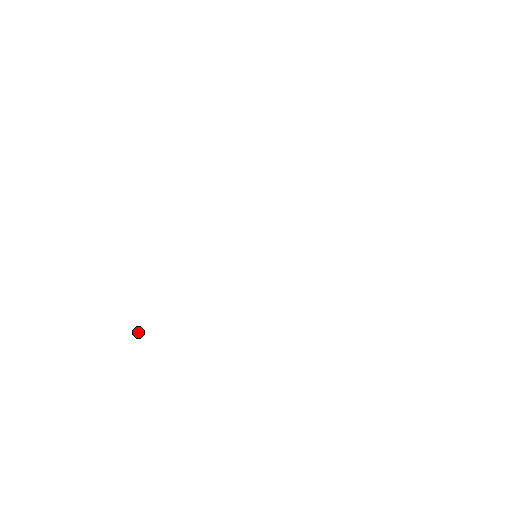
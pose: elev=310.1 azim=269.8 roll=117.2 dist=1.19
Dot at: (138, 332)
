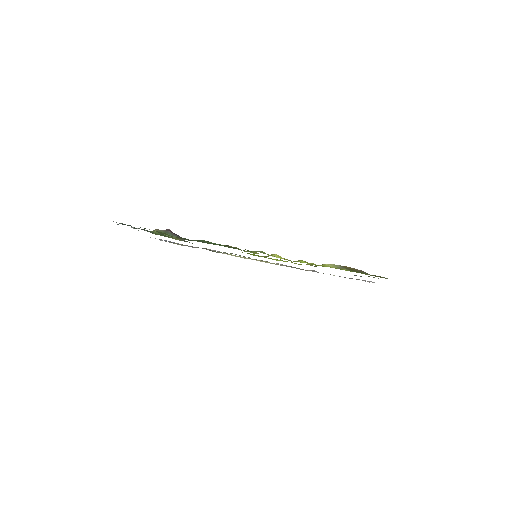
Dot at: occluded
